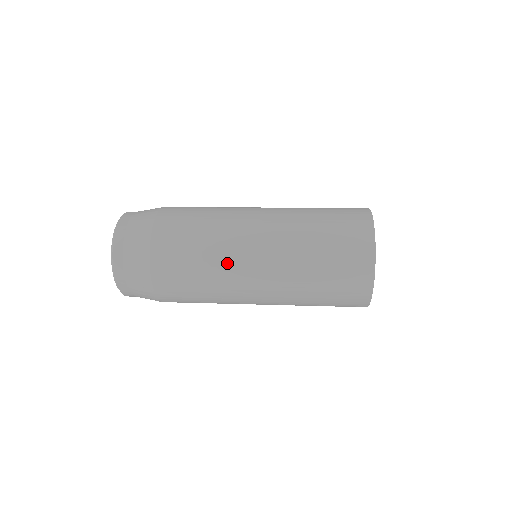
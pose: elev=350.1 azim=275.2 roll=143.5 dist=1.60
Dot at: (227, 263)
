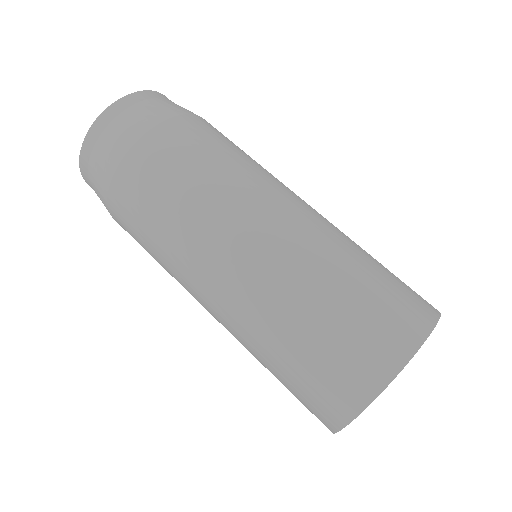
Dot at: (194, 241)
